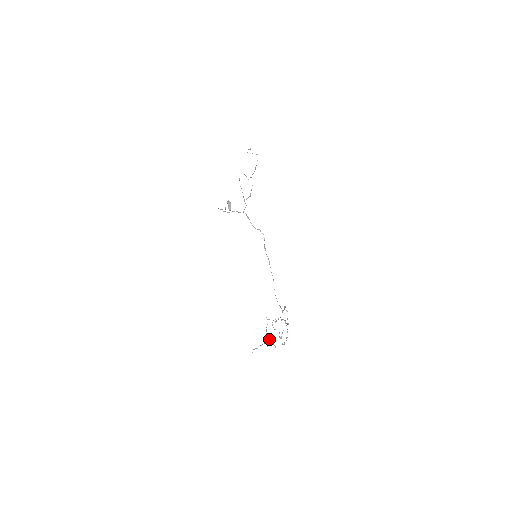
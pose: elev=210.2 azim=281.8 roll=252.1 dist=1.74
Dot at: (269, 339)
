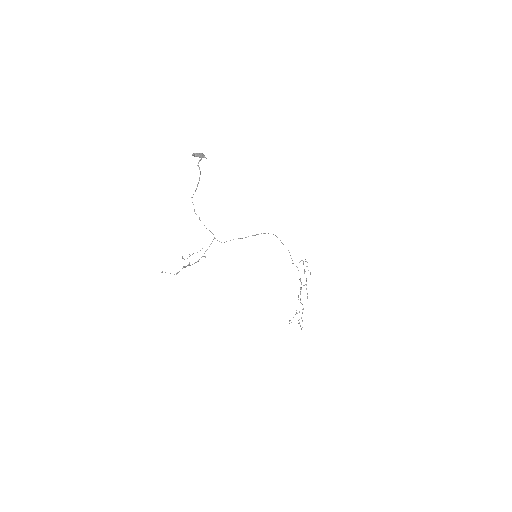
Dot at: (300, 300)
